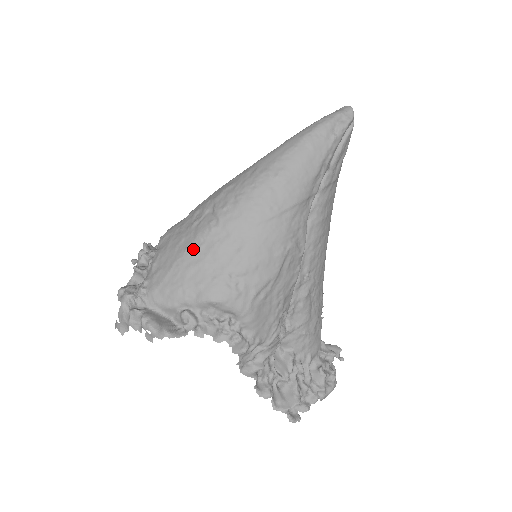
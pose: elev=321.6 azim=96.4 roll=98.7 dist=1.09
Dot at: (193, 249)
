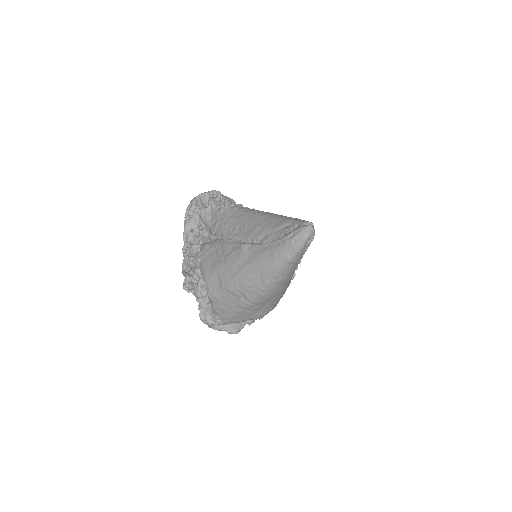
Dot at: (242, 311)
